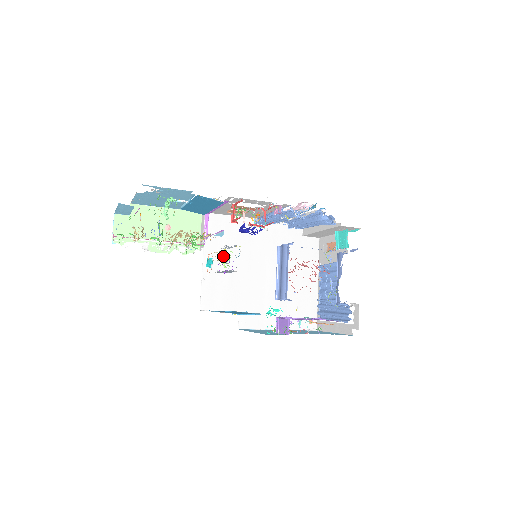
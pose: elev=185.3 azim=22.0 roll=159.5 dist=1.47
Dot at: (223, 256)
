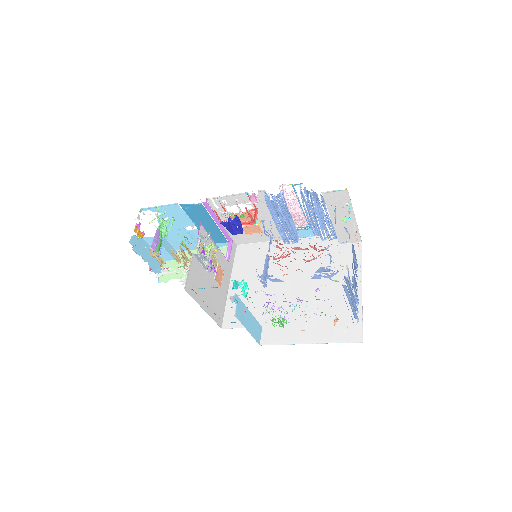
Dot at: (250, 277)
